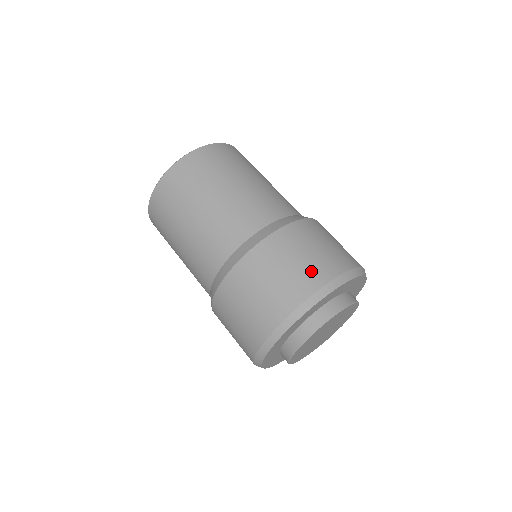
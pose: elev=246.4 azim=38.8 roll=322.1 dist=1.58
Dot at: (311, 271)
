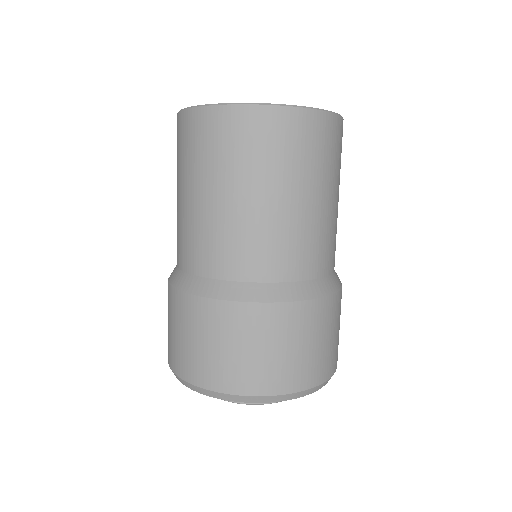
Dot at: (318, 364)
